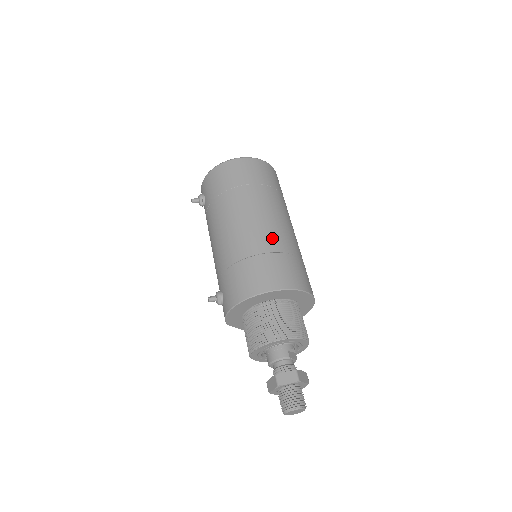
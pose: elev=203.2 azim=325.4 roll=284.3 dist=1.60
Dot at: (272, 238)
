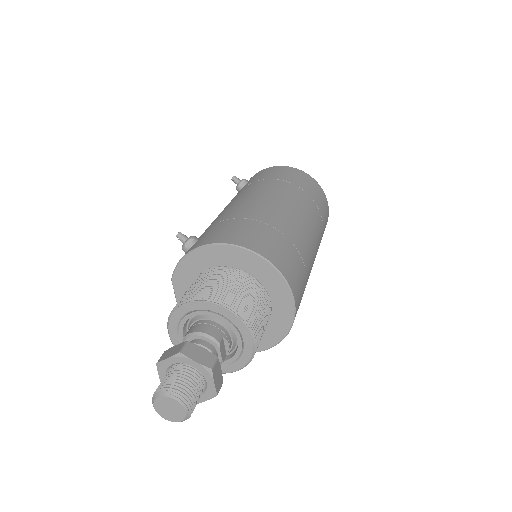
Dot at: (295, 231)
